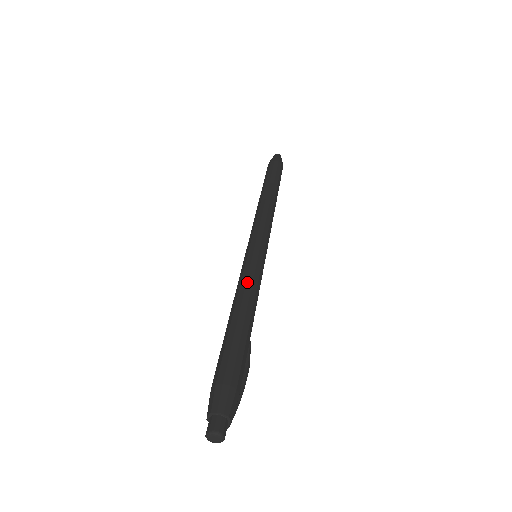
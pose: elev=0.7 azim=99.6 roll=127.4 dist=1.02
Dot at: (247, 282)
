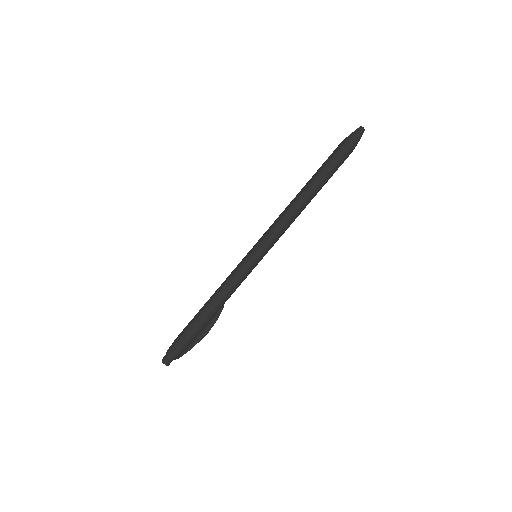
Dot at: (226, 283)
